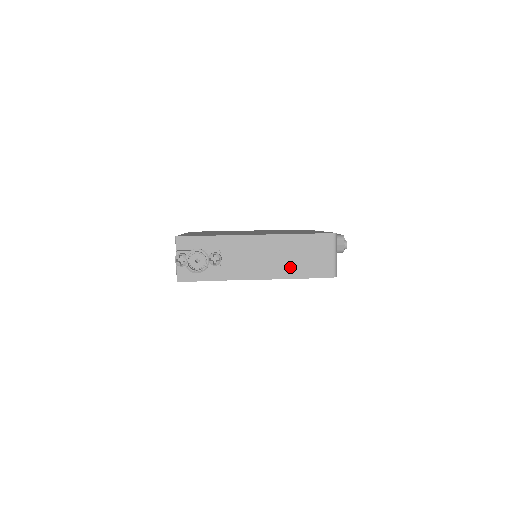
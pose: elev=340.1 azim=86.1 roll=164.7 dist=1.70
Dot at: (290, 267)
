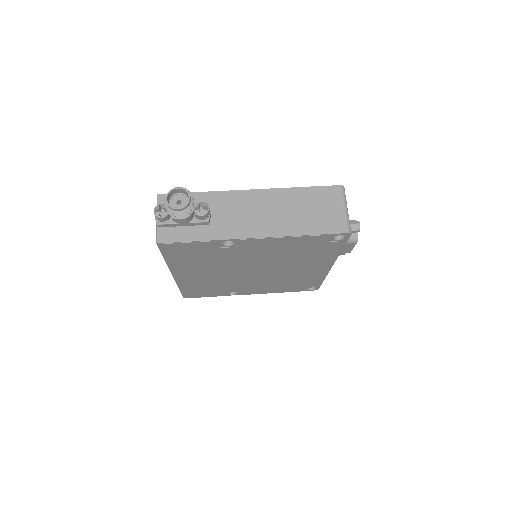
Dot at: (293, 223)
